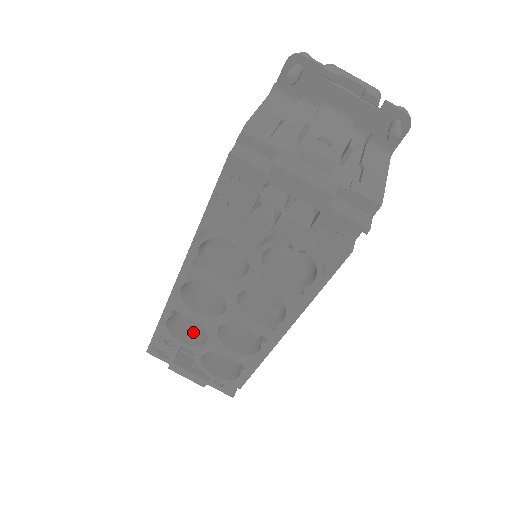
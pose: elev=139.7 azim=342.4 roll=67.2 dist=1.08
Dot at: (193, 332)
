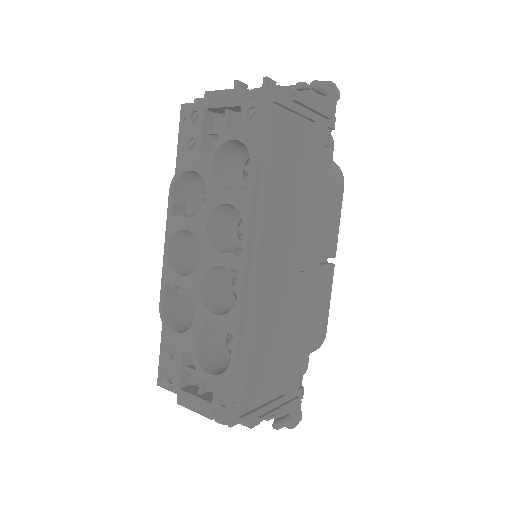
Dot at: occluded
